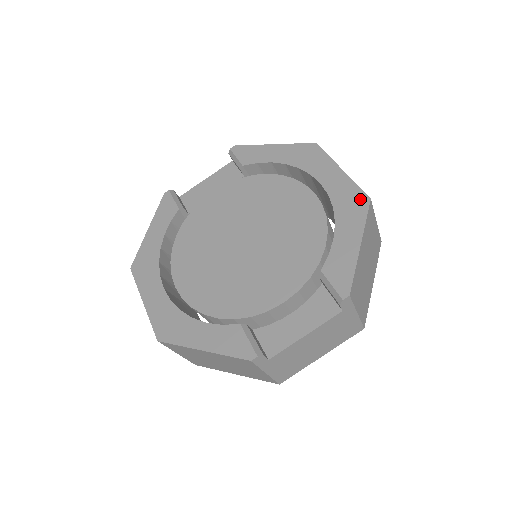
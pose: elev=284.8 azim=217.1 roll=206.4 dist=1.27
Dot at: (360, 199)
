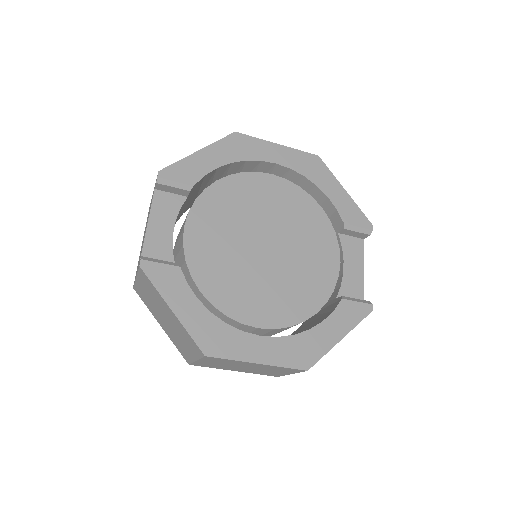
Dot at: (314, 160)
